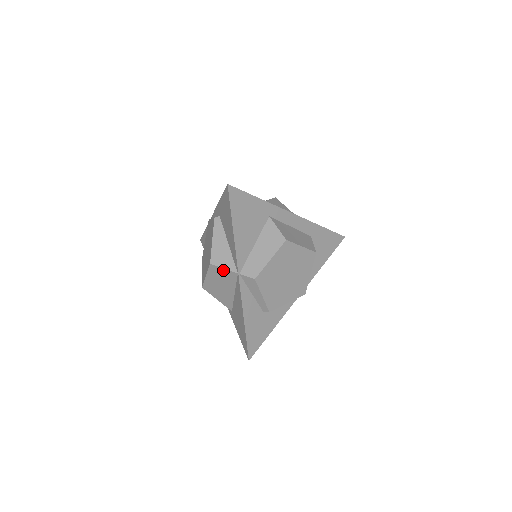
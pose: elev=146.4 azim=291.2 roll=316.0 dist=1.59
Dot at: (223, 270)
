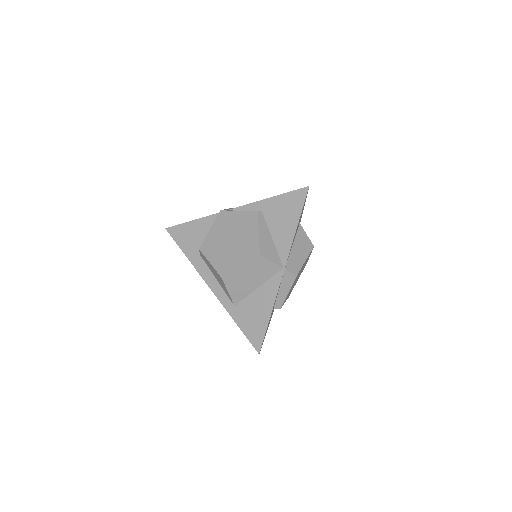
Dot at: (269, 263)
